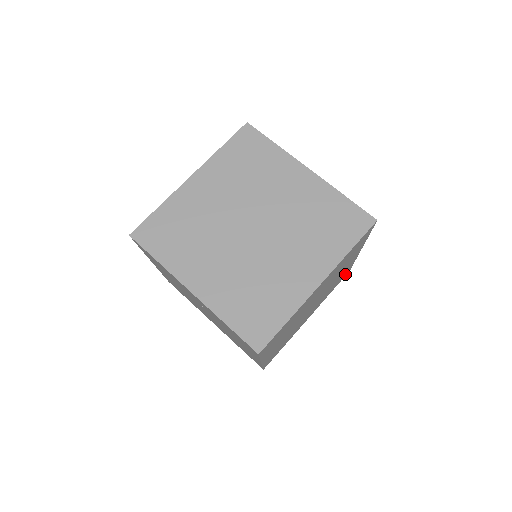
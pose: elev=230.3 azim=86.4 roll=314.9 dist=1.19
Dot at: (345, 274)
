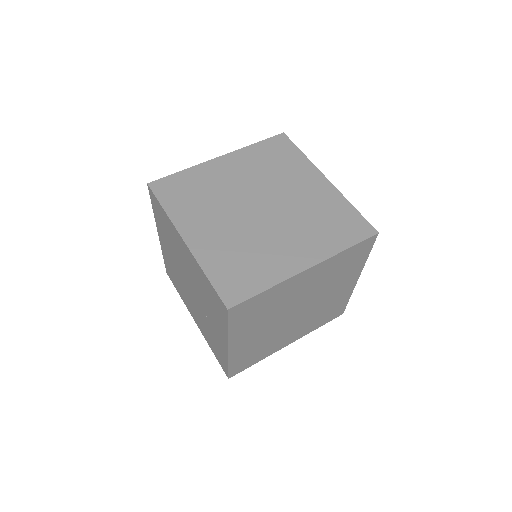
Dot at: occluded
